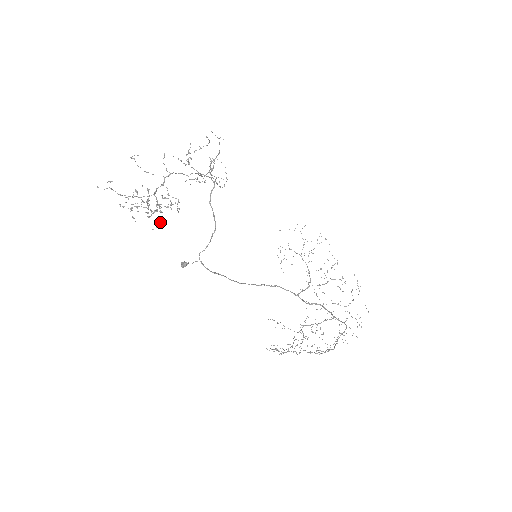
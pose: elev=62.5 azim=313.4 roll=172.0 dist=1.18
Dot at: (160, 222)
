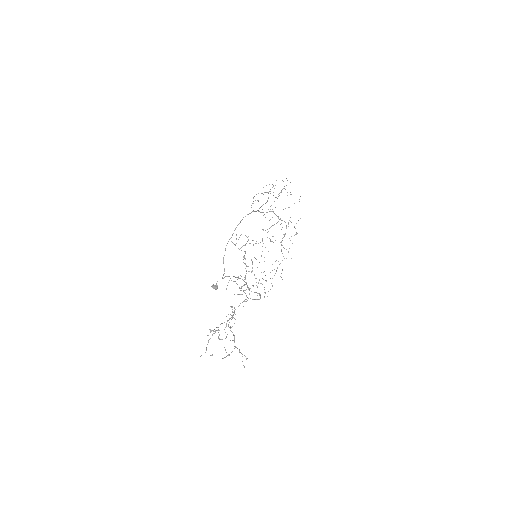
Dot at: occluded
